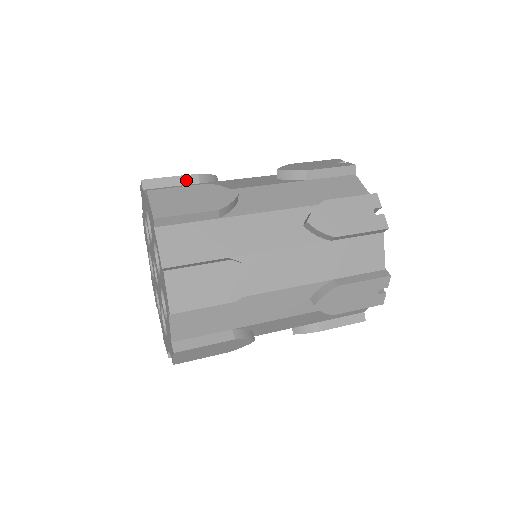
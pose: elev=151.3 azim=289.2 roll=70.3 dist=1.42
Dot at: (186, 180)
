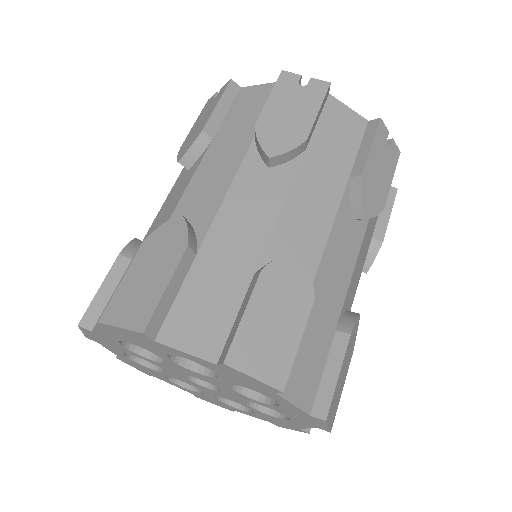
Dot at: (116, 273)
